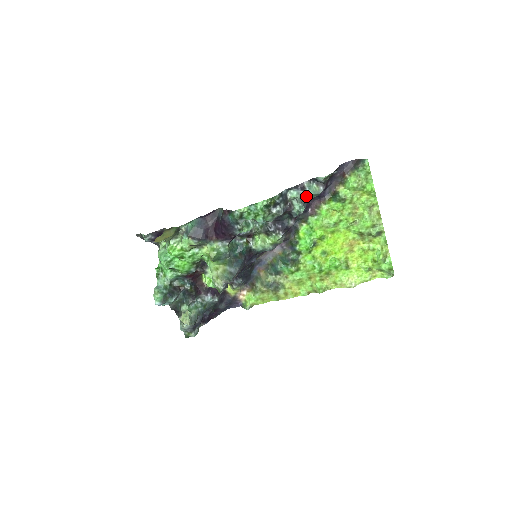
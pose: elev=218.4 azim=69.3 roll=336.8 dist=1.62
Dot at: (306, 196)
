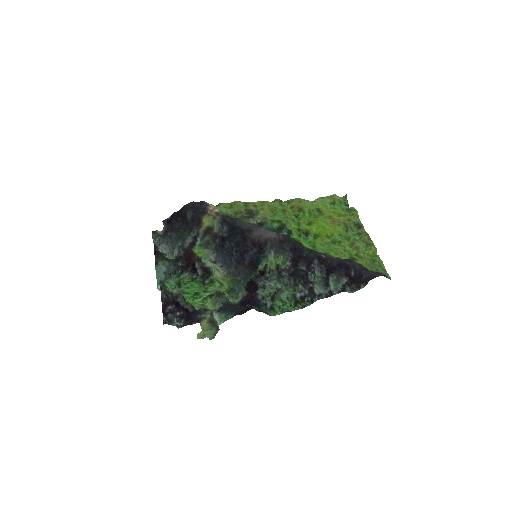
Dot at: (329, 286)
